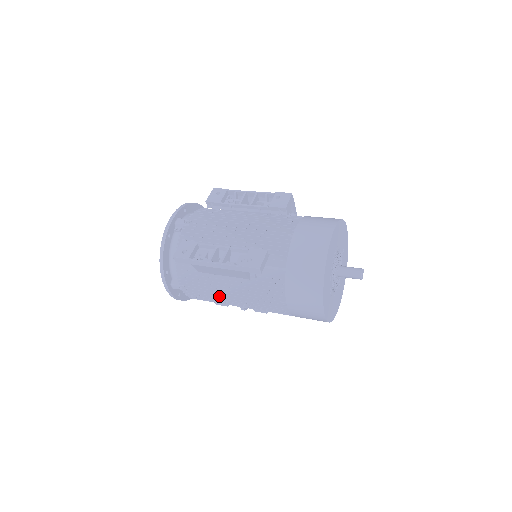
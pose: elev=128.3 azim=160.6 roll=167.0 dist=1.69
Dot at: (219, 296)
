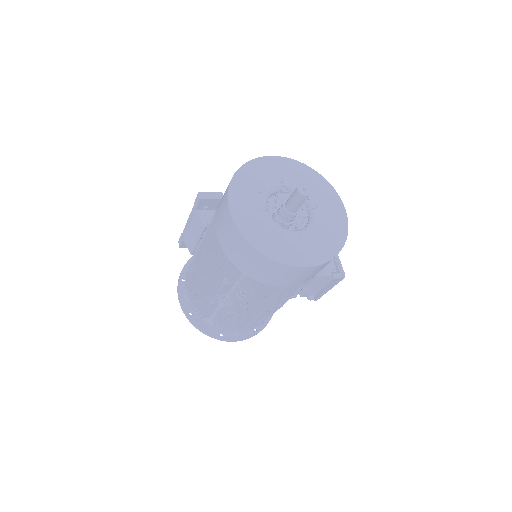
Dot at: (197, 276)
